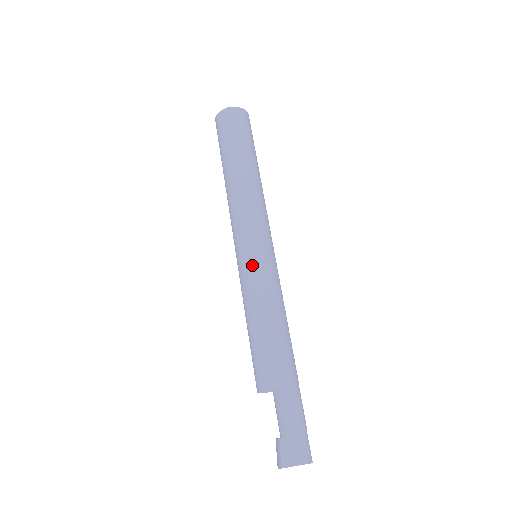
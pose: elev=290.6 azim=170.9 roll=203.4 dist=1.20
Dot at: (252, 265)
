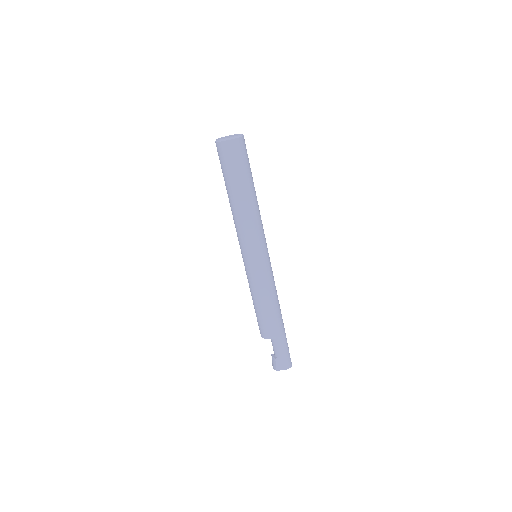
Dot at: (257, 271)
